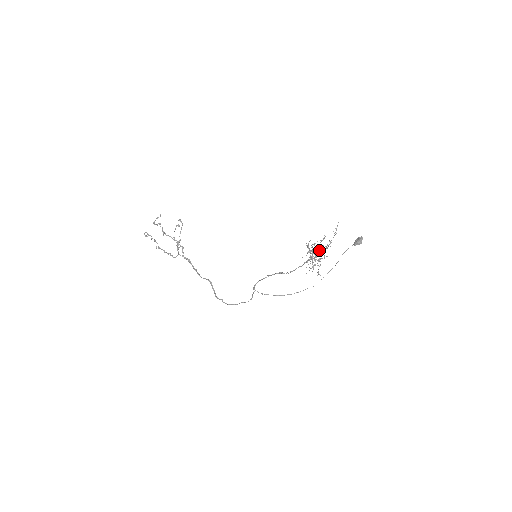
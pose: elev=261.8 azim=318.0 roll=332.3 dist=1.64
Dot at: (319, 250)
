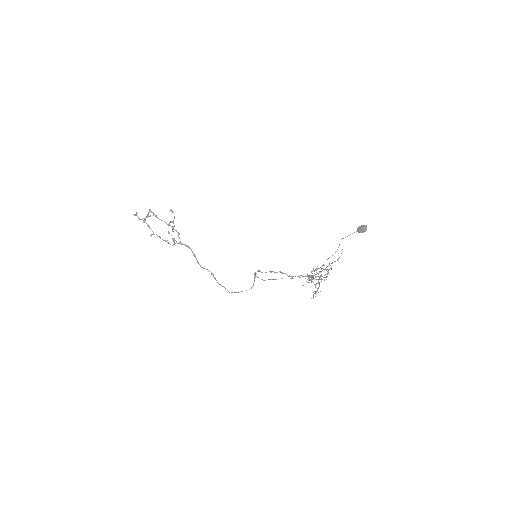
Dot at: occluded
